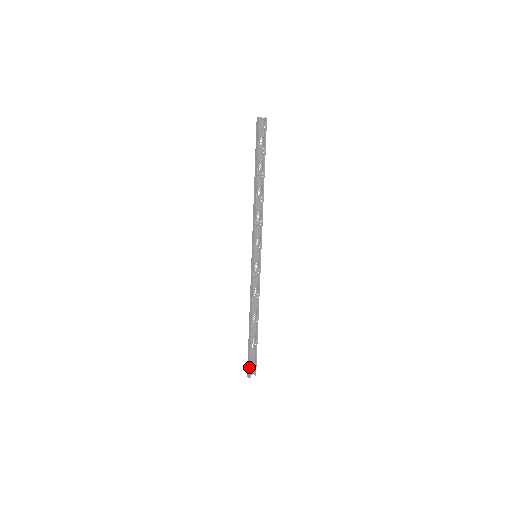
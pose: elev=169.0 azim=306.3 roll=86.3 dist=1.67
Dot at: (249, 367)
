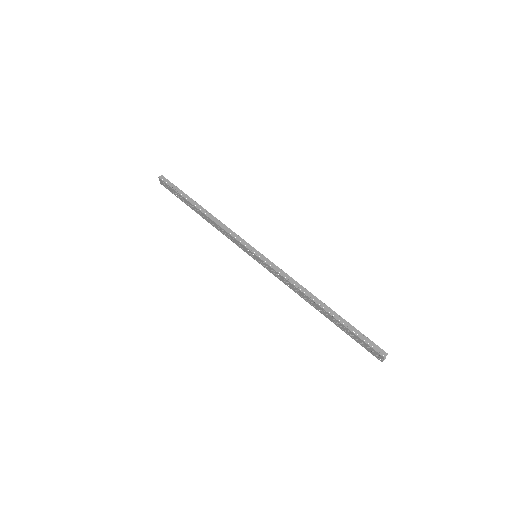
Dot at: (373, 343)
